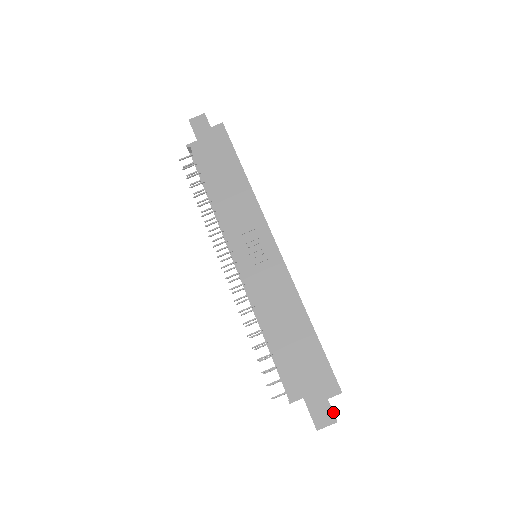
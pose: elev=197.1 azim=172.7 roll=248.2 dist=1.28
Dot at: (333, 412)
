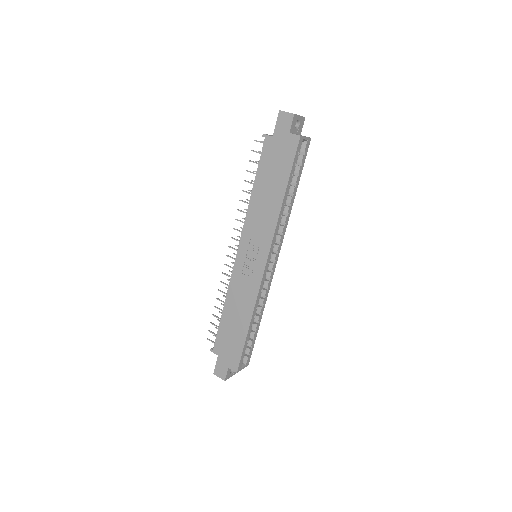
Dot at: (226, 375)
